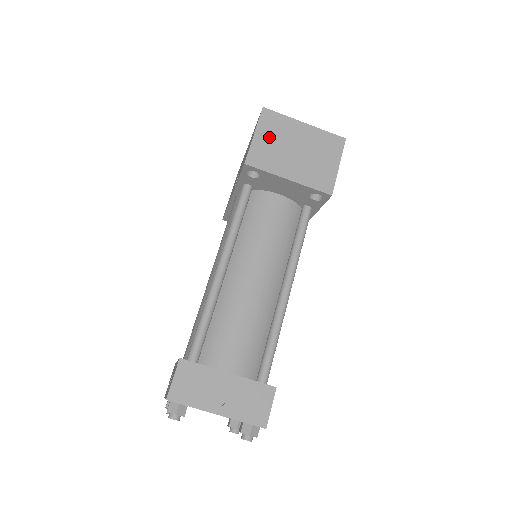
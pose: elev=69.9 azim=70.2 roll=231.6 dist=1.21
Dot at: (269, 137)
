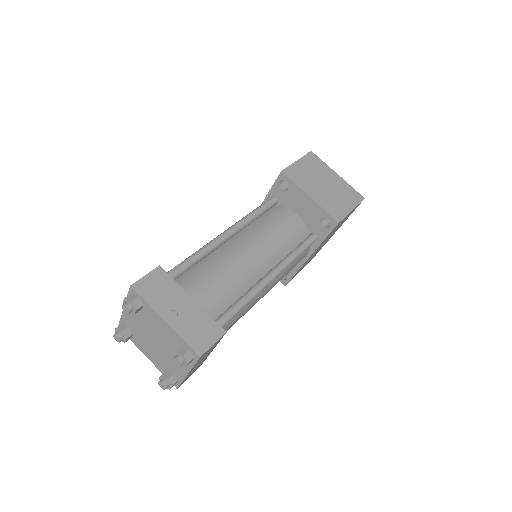
Dot at: (307, 167)
